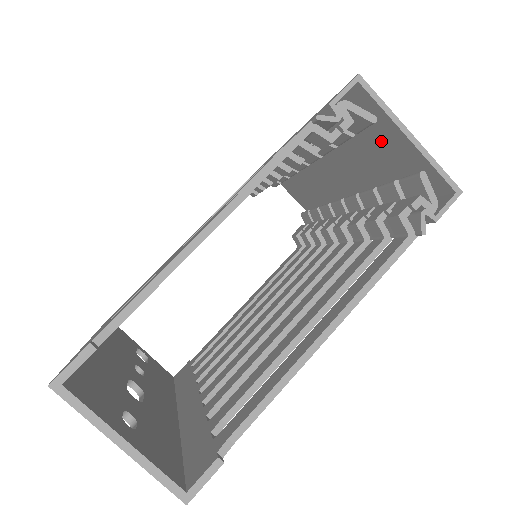
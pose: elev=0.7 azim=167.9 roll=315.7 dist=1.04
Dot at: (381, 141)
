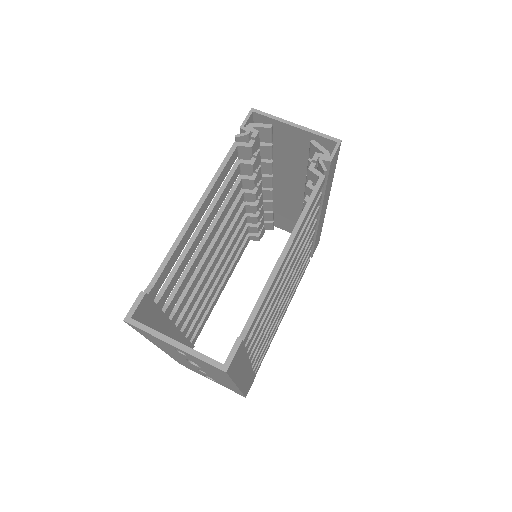
Dot at: (287, 140)
